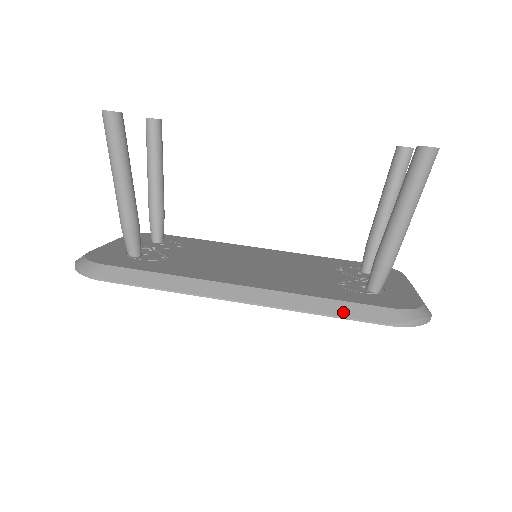
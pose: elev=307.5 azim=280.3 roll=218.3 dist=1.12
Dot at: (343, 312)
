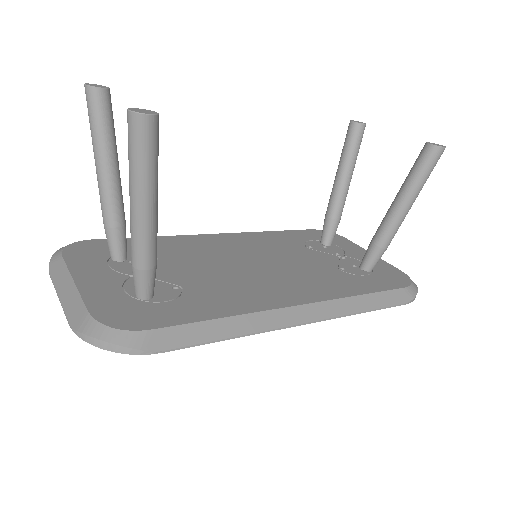
Dot at: (379, 303)
